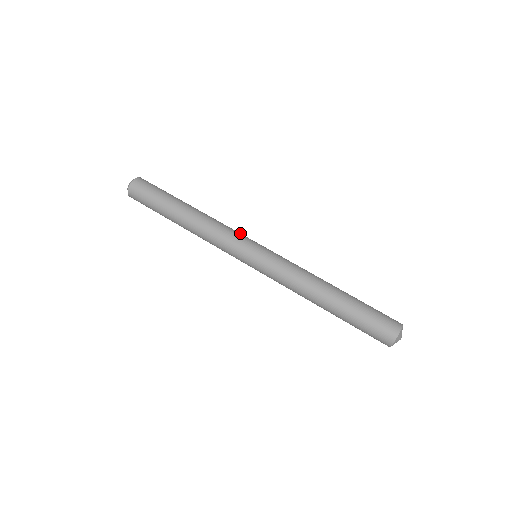
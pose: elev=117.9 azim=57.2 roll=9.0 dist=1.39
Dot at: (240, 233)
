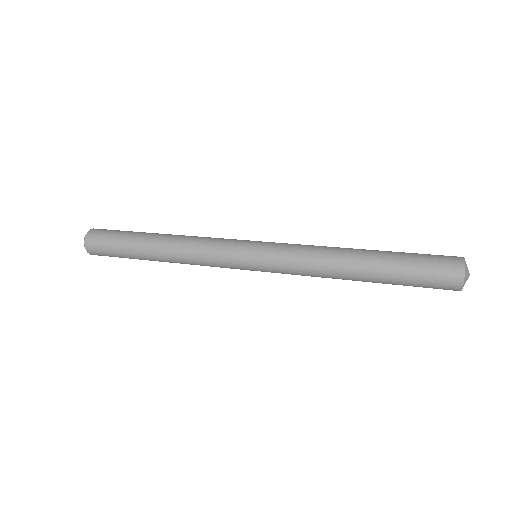
Dot at: occluded
